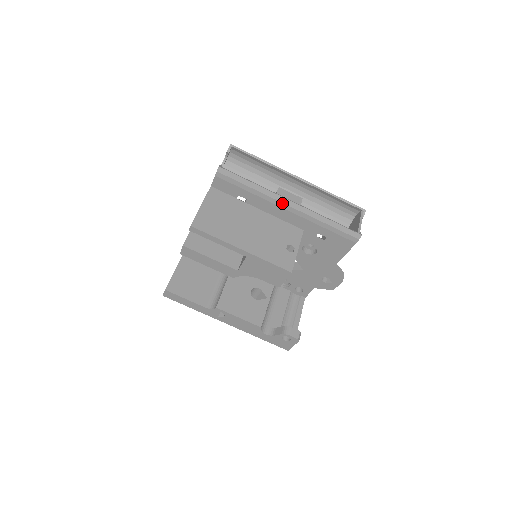
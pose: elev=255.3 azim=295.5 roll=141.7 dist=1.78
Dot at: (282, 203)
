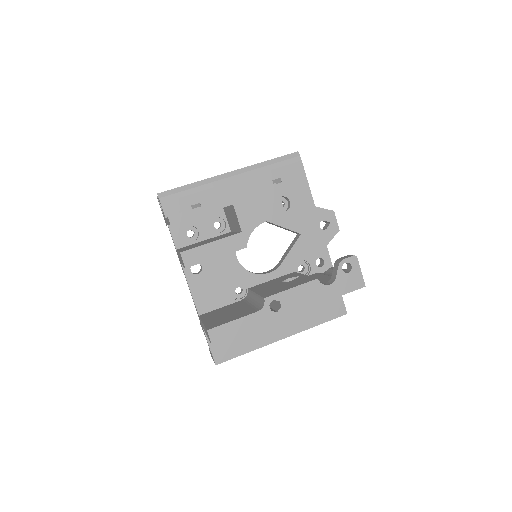
Dot at: (225, 179)
